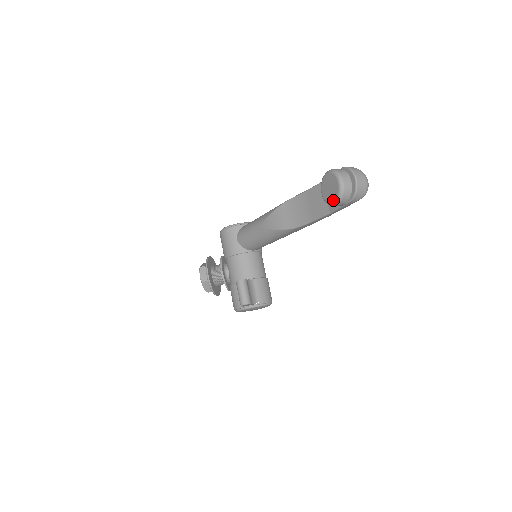
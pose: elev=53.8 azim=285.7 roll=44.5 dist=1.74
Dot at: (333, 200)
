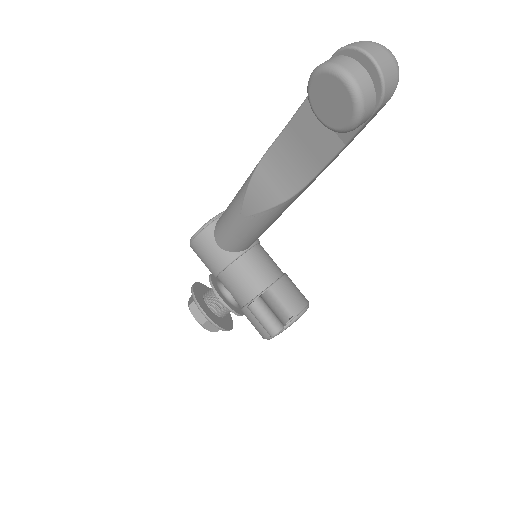
Dot at: (347, 120)
